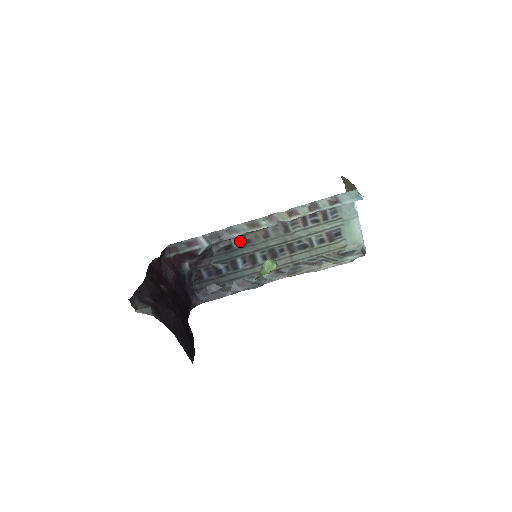
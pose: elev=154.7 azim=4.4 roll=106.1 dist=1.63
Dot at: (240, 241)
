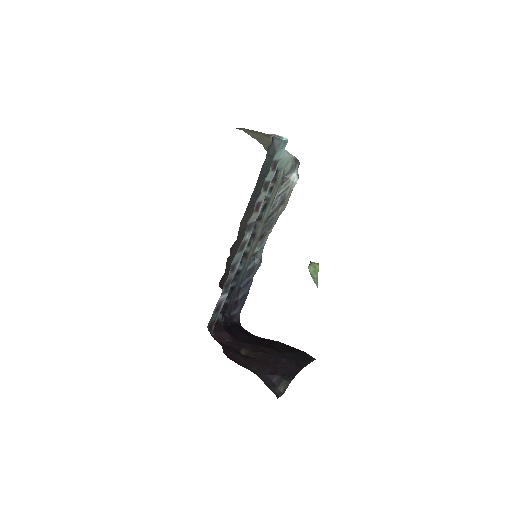
Dot at: occluded
